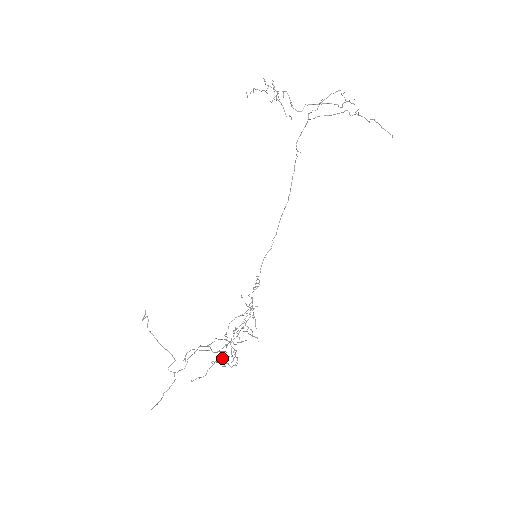
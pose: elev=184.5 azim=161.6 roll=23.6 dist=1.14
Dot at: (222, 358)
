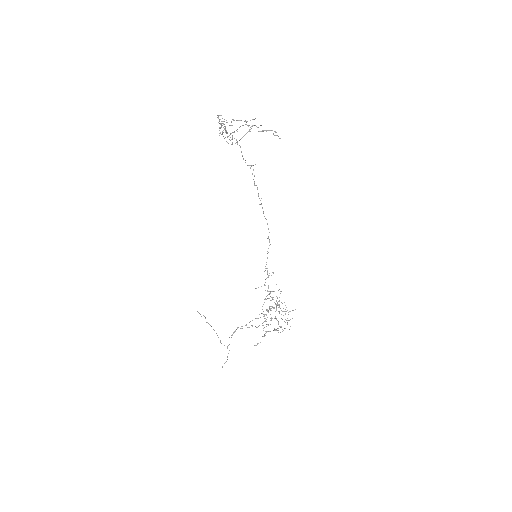
Dot at: (263, 330)
